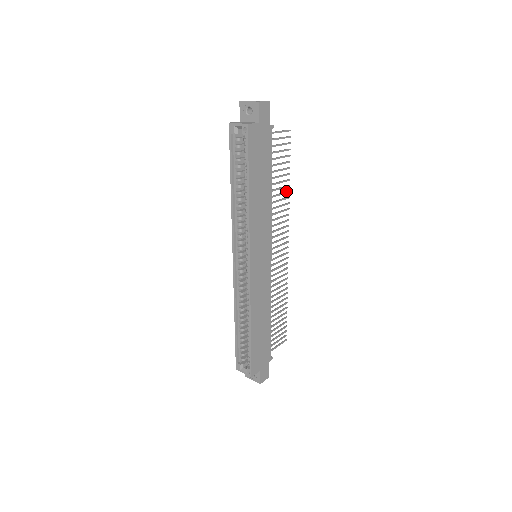
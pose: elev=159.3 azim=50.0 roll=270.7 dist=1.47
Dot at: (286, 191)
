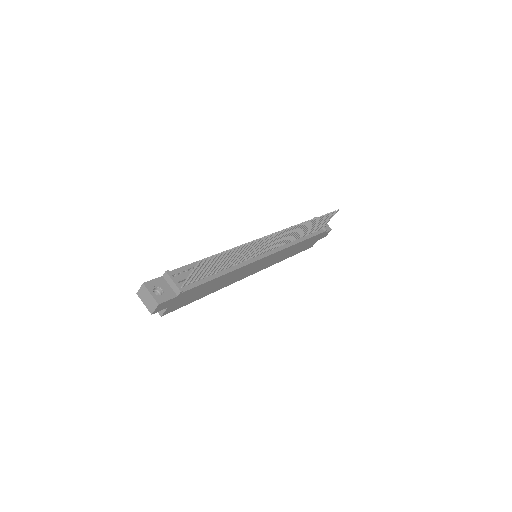
Dot at: (244, 246)
